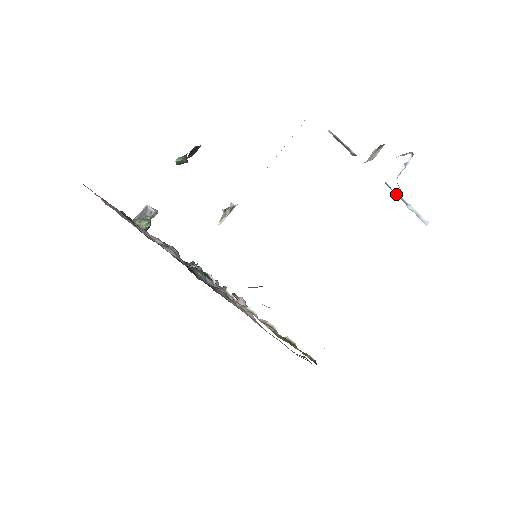
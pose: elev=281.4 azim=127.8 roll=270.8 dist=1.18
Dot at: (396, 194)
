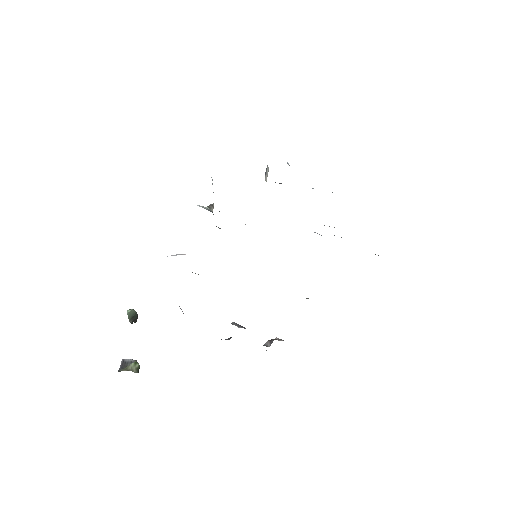
Dot at: occluded
